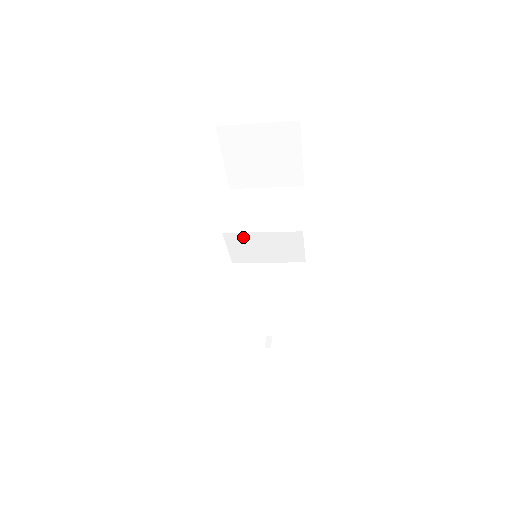
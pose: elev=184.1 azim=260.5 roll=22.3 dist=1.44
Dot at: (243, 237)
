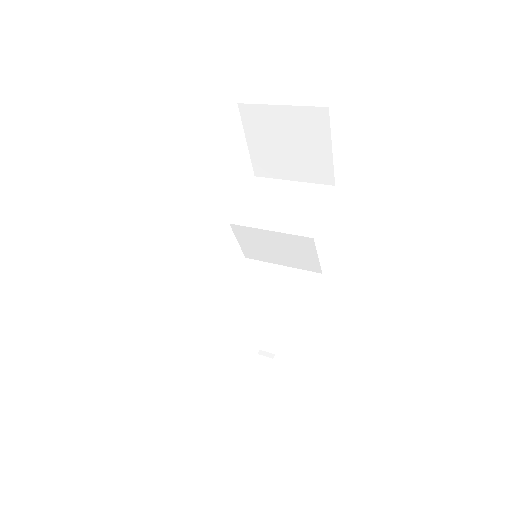
Dot at: (251, 232)
